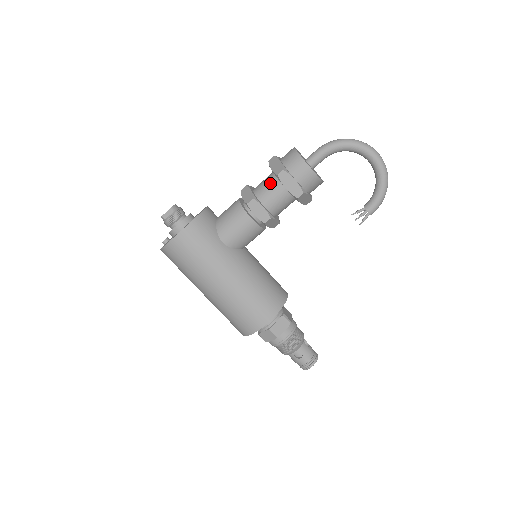
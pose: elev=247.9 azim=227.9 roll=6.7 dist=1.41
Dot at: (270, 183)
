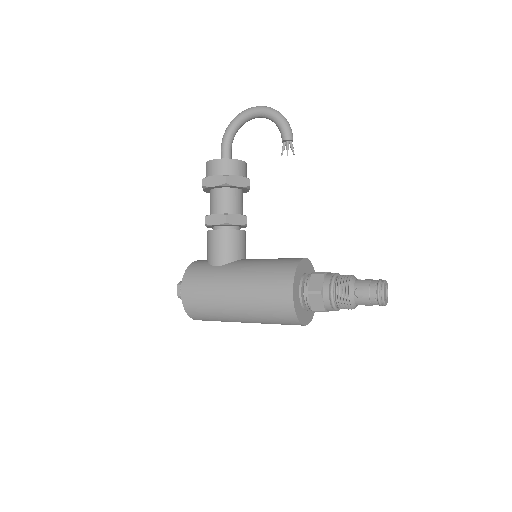
Dot at: (210, 198)
